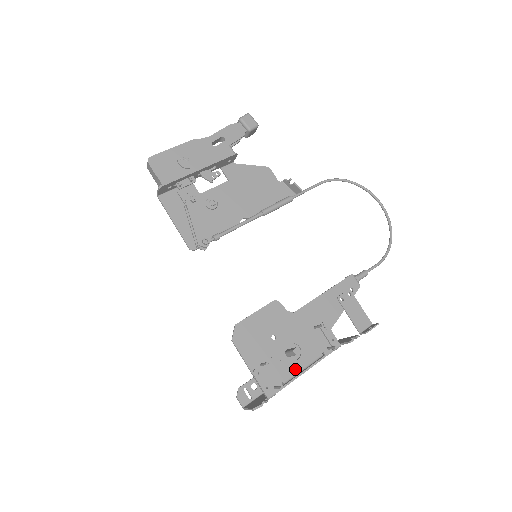
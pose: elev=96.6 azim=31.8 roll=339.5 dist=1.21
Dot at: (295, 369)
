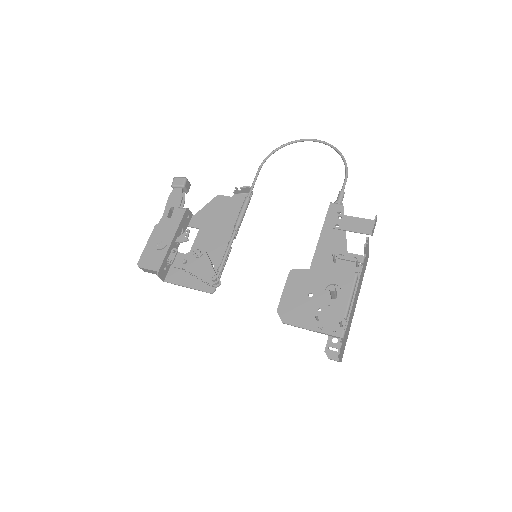
Dot at: (345, 301)
